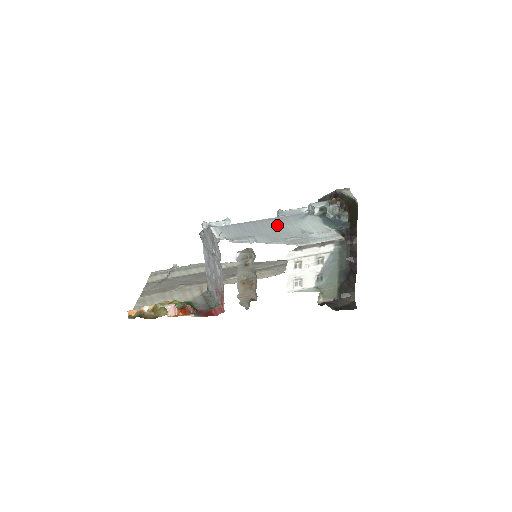
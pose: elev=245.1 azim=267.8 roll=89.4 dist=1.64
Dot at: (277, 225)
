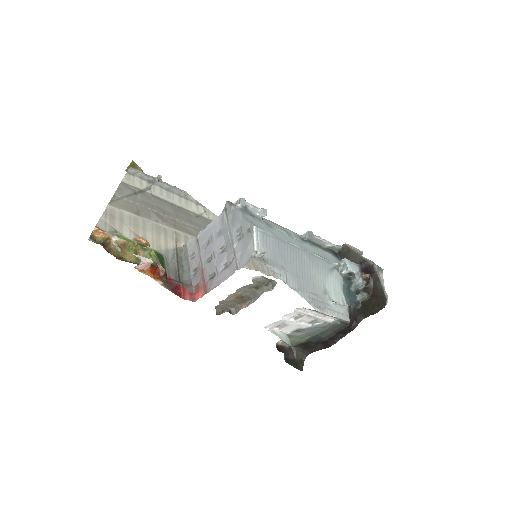
Dot at: (309, 266)
